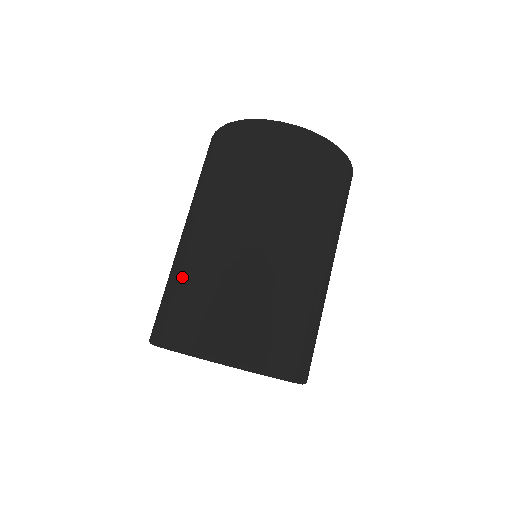
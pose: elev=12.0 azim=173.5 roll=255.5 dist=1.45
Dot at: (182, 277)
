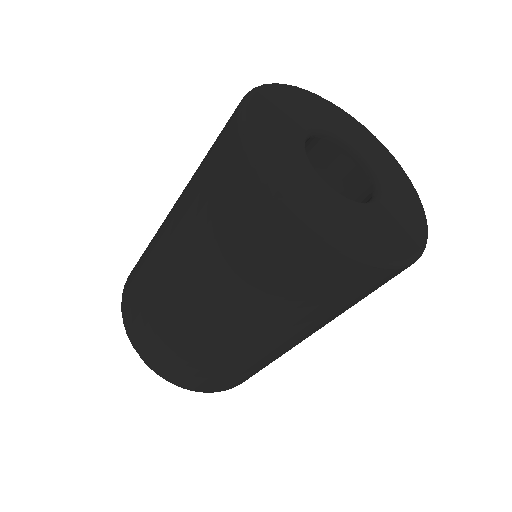
Dot at: (145, 256)
